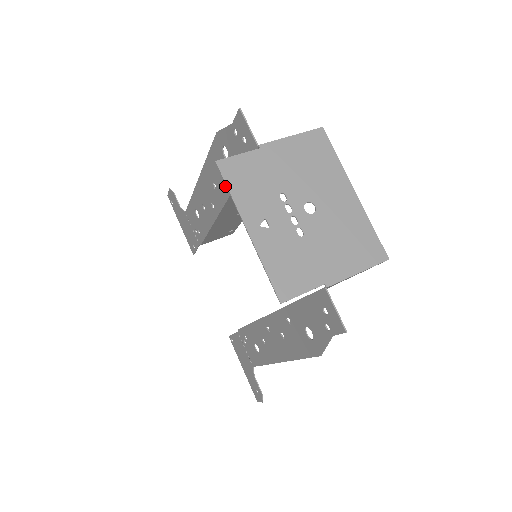
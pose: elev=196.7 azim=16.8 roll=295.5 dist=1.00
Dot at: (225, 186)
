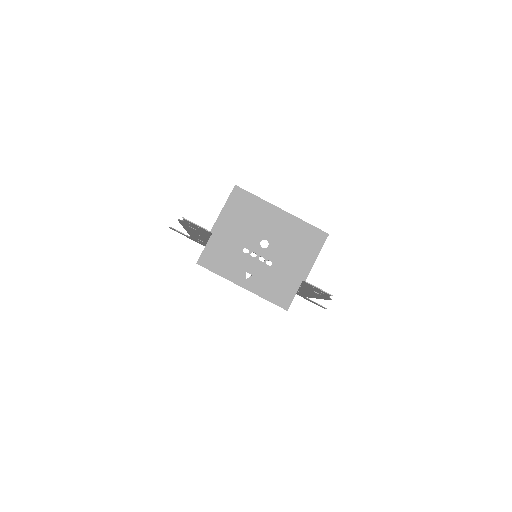
Dot at: (207, 238)
